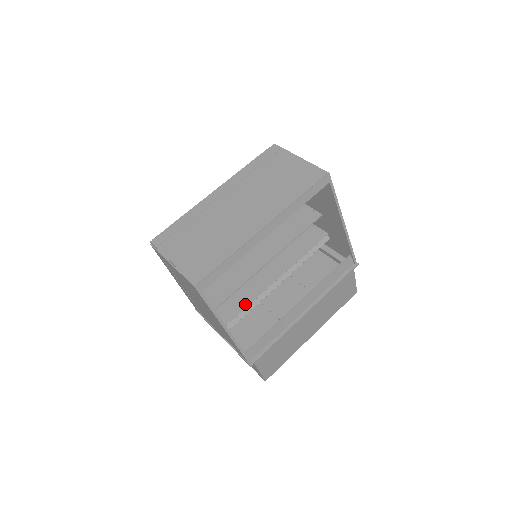
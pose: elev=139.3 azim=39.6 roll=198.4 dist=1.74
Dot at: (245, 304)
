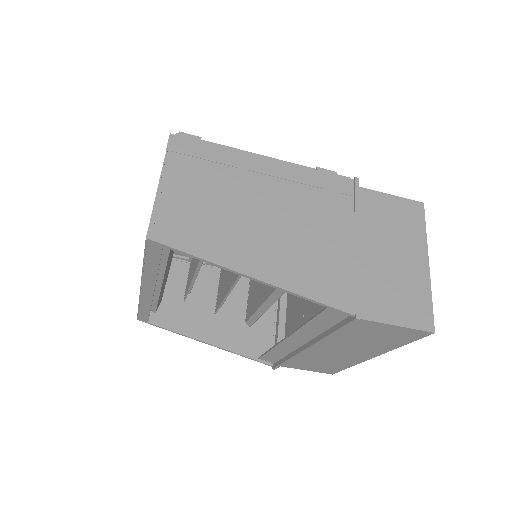
Dot at: (254, 309)
